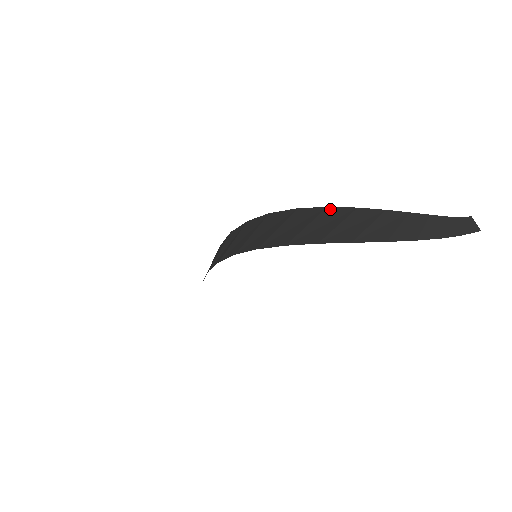
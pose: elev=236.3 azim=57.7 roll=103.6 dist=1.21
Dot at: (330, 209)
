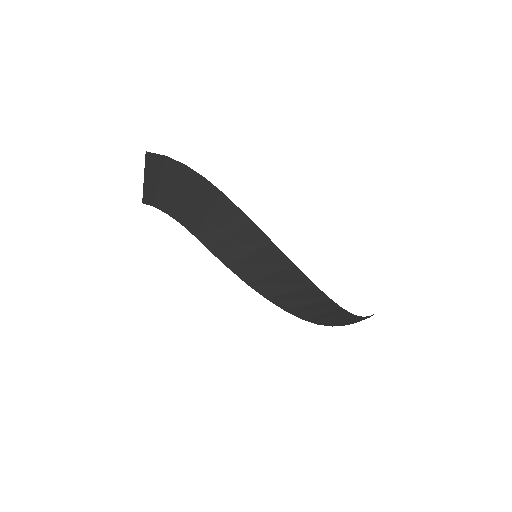
Dot at: (330, 301)
